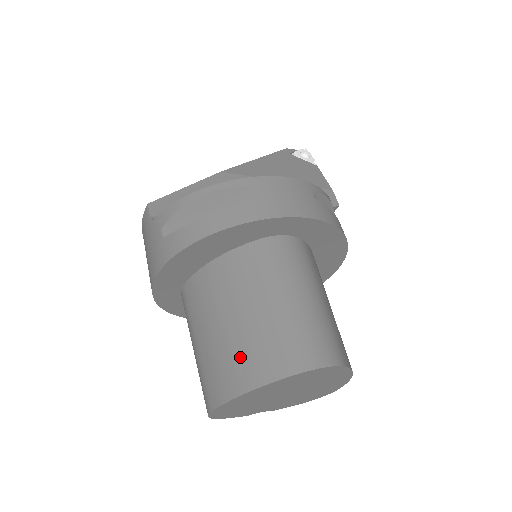
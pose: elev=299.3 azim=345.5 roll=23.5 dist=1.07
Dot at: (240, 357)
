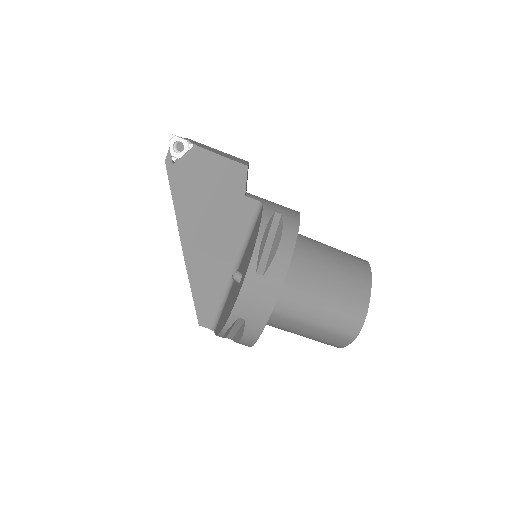
Dot at: (322, 342)
